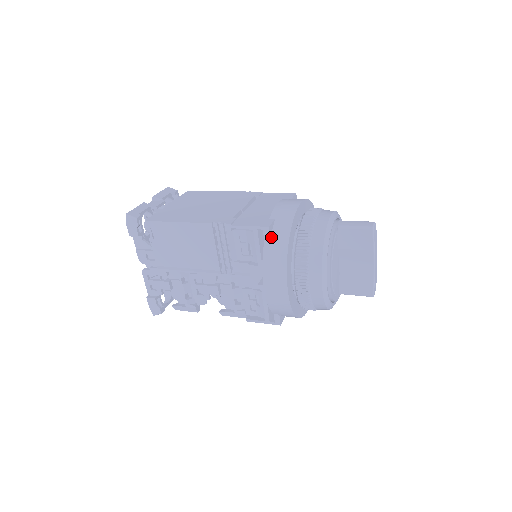
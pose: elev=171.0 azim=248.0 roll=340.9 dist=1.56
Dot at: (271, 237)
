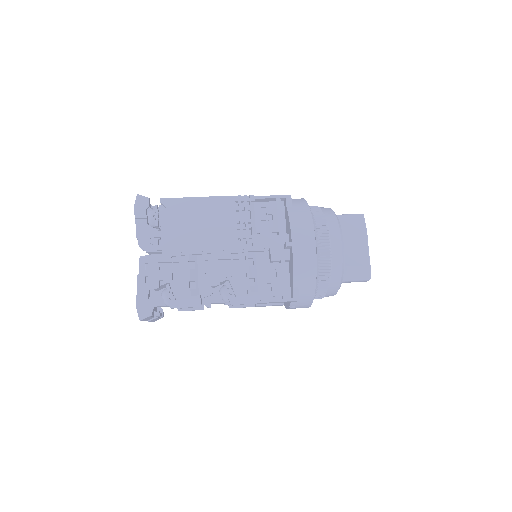
Dot at: (292, 206)
